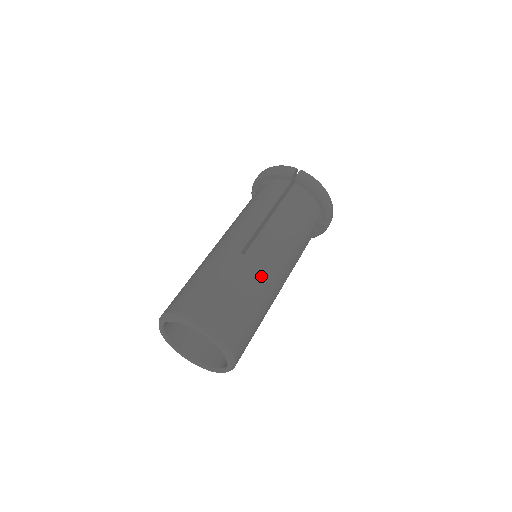
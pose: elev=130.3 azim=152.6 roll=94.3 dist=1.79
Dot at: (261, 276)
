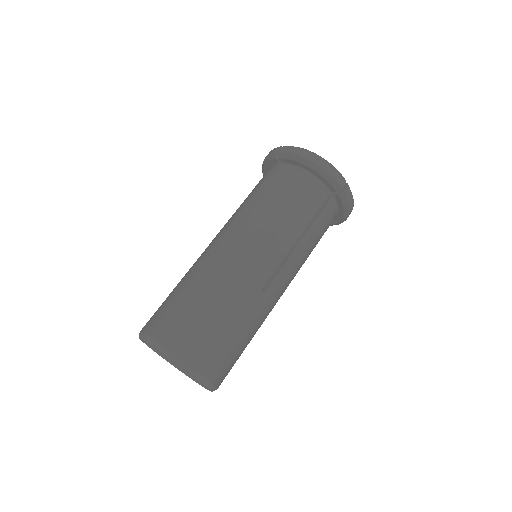
Dot at: (267, 315)
